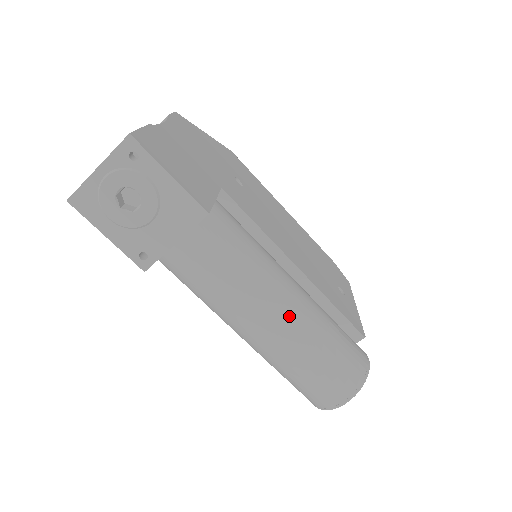
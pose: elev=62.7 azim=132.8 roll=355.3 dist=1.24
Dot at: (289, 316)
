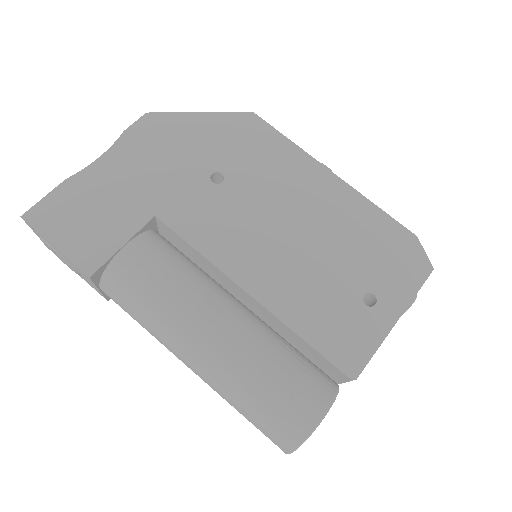
Dot at: (200, 364)
